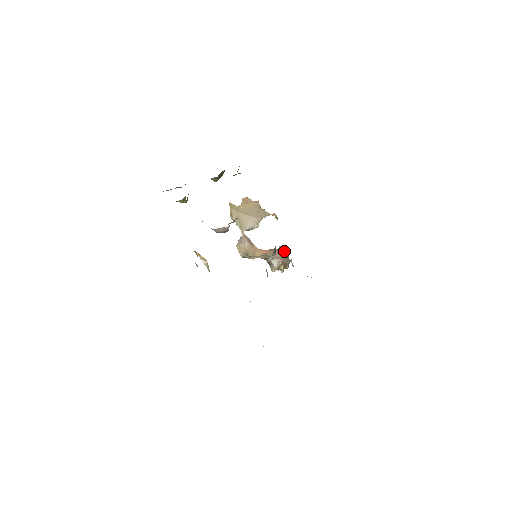
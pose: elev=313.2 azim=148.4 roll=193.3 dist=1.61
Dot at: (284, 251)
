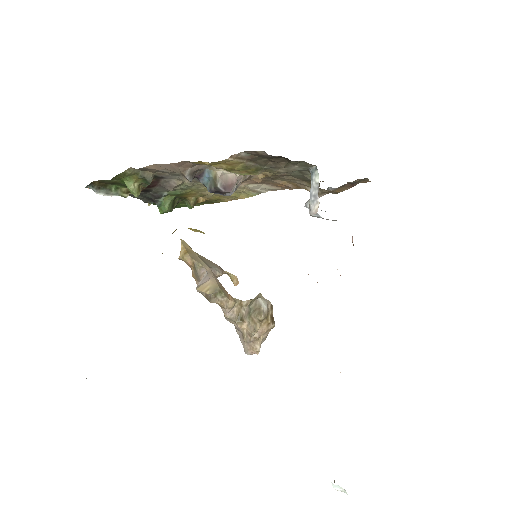
Dot at: occluded
